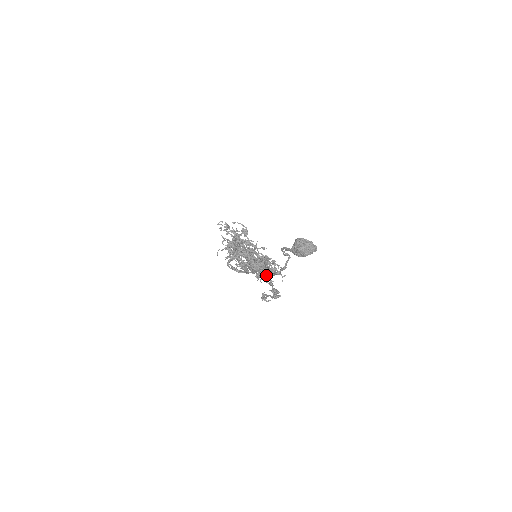
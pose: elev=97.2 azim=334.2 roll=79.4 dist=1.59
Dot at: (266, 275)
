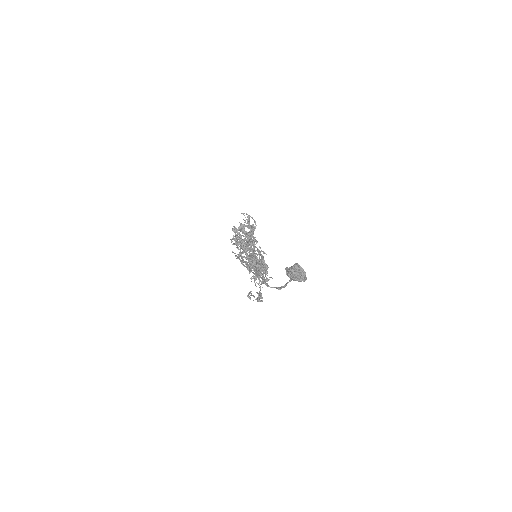
Dot at: occluded
